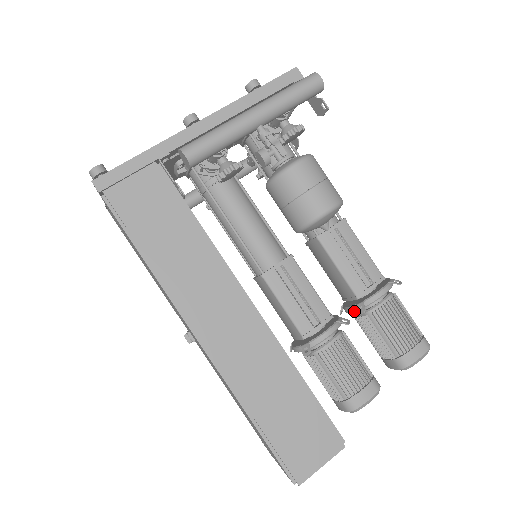
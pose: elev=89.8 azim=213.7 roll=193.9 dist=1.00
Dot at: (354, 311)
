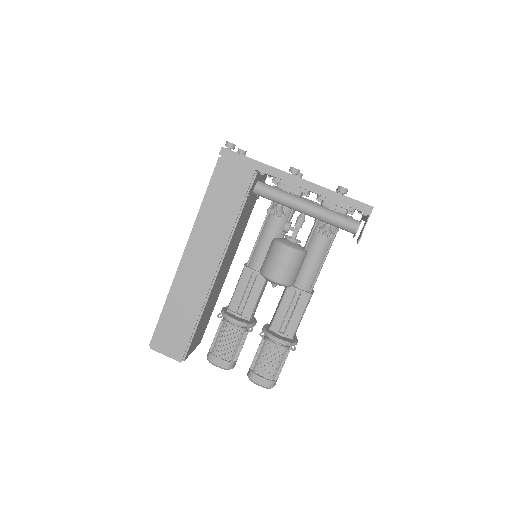
Dot at: occluded
